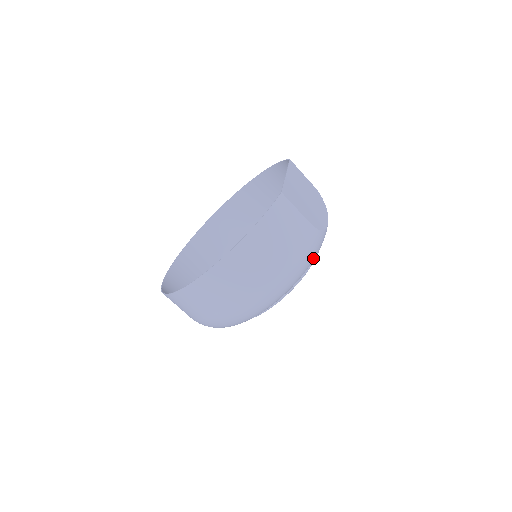
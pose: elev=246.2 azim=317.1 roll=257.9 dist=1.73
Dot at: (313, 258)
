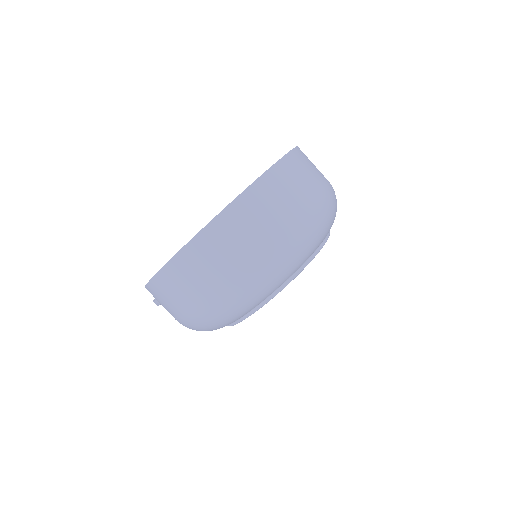
Dot at: (335, 216)
